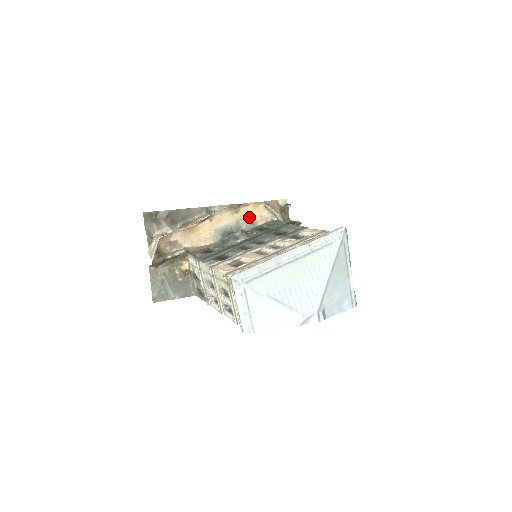
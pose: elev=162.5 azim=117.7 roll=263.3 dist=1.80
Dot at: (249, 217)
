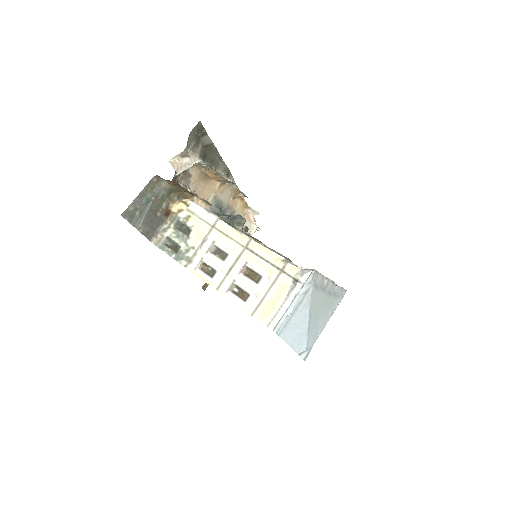
Dot at: (234, 210)
